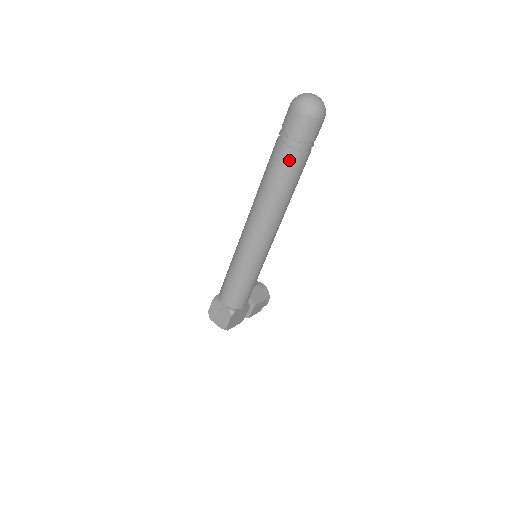
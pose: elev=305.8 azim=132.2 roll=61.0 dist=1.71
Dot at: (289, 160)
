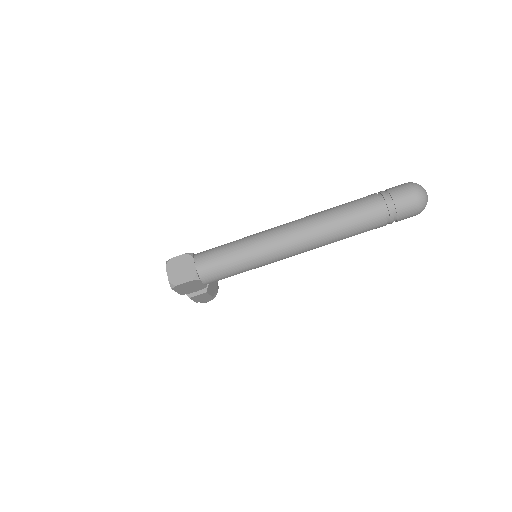
Dot at: (373, 214)
